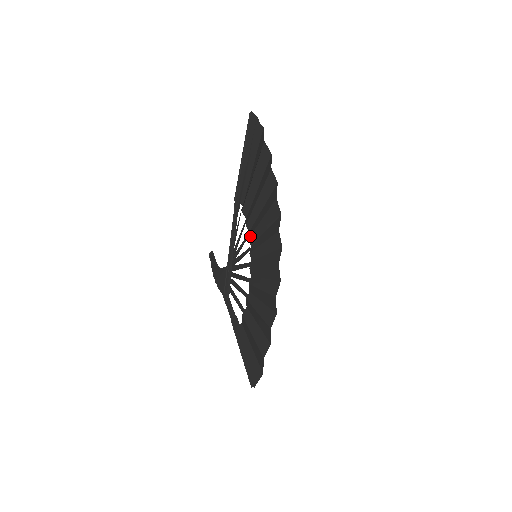
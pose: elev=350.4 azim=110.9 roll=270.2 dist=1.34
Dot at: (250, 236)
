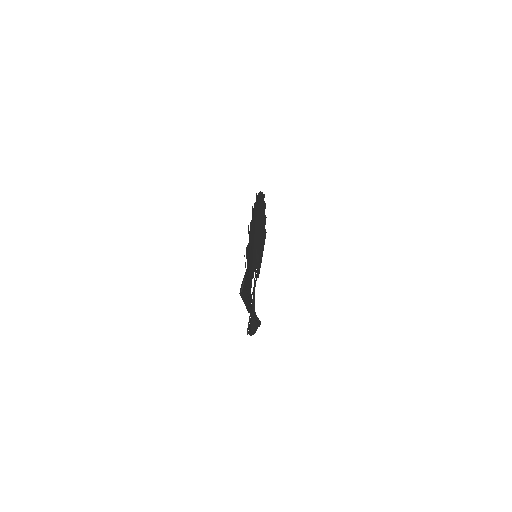
Dot at: occluded
